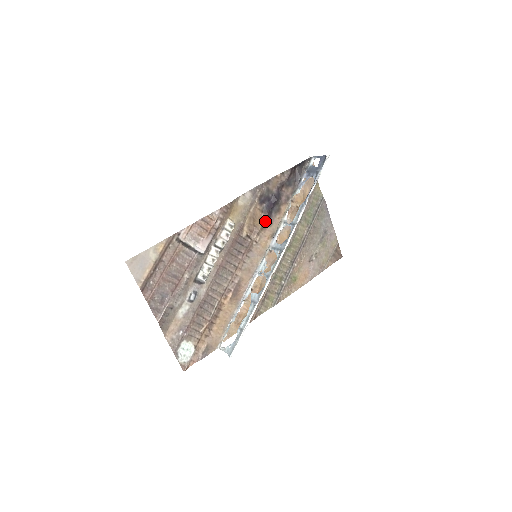
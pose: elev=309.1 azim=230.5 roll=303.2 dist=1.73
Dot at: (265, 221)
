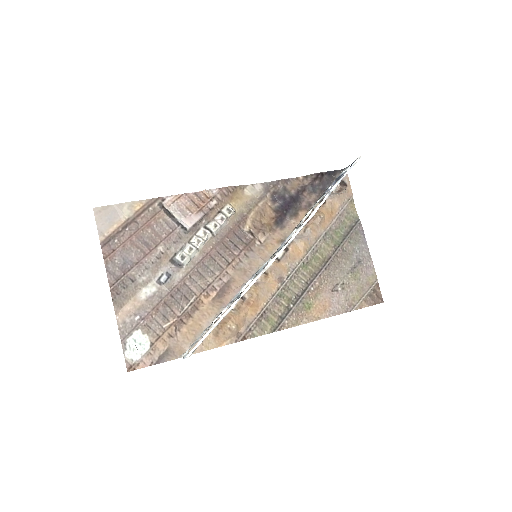
Dot at: (276, 222)
